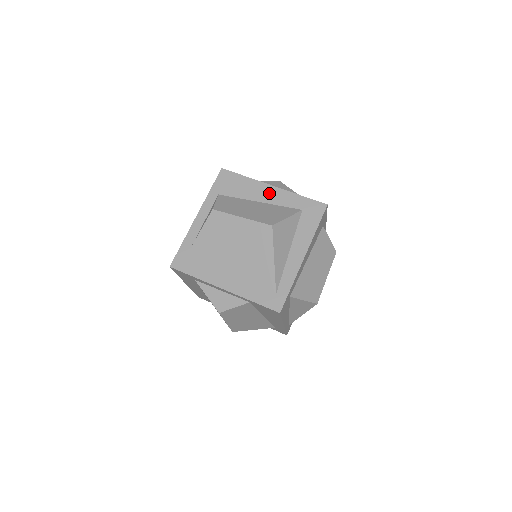
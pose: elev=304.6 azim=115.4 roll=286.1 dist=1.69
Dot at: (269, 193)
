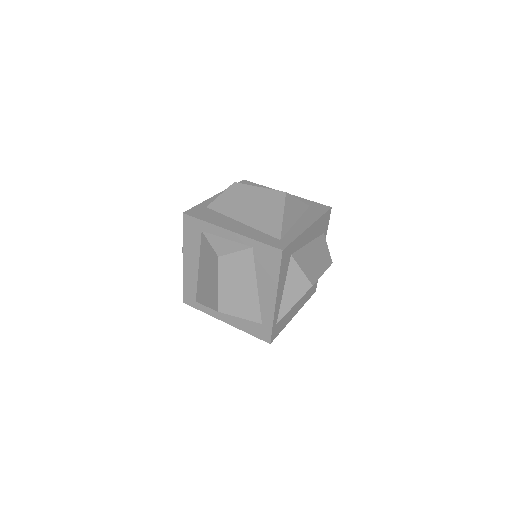
Dot at: occluded
